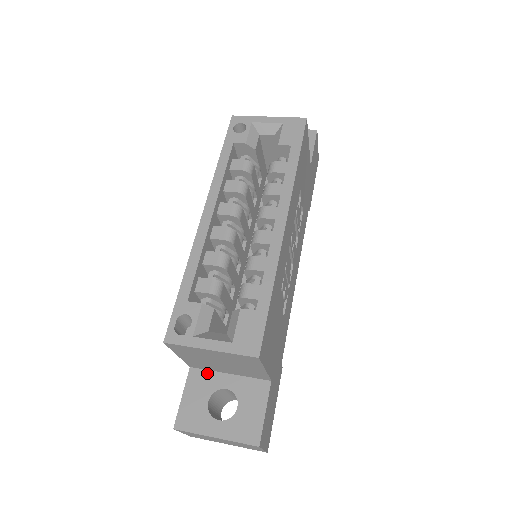
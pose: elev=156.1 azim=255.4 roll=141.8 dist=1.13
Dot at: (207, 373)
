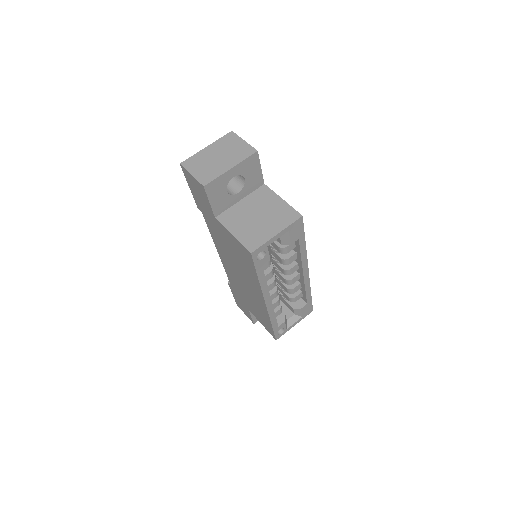
Dot at: occluded
